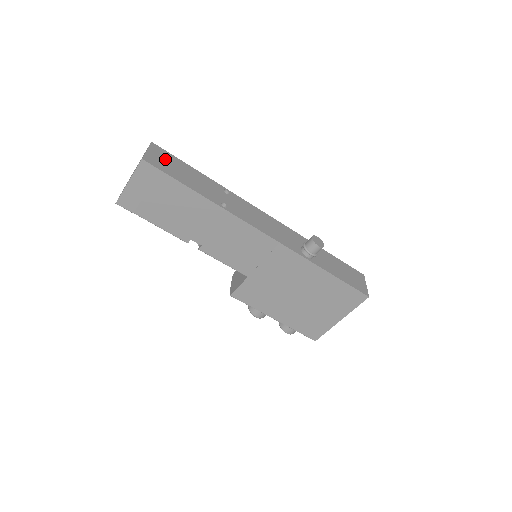
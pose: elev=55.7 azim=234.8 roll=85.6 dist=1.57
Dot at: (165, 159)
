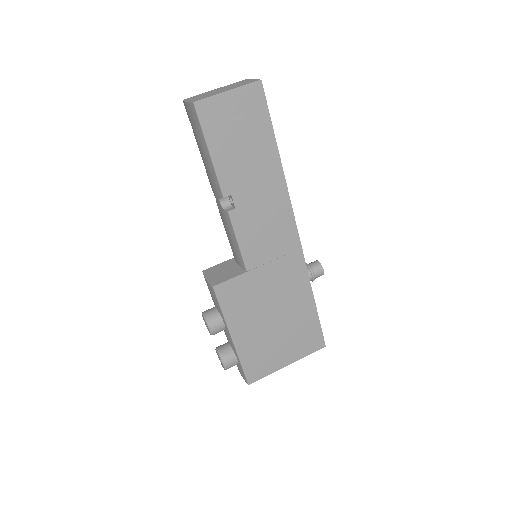
Dot at: occluded
